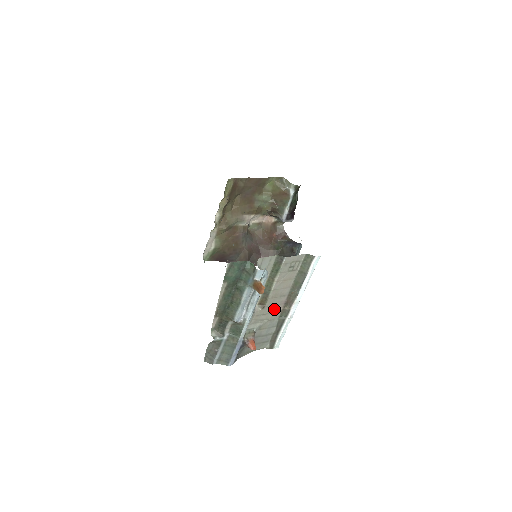
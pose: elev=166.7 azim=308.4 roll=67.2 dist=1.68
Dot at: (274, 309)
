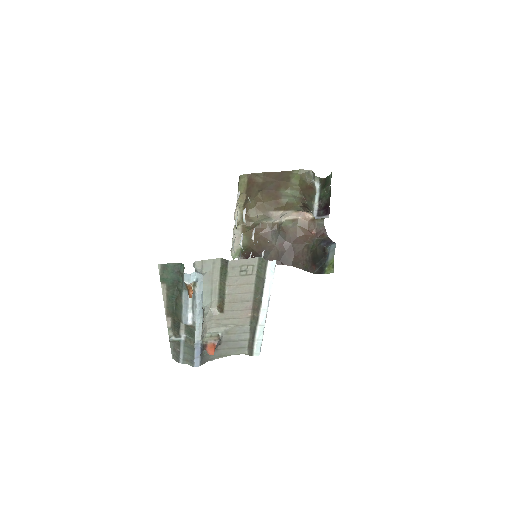
Dot at: (239, 314)
